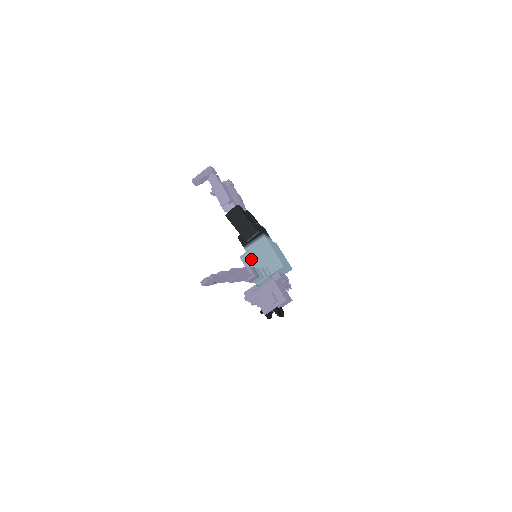
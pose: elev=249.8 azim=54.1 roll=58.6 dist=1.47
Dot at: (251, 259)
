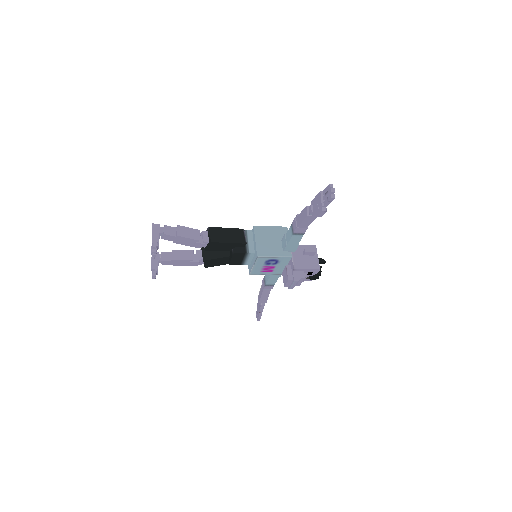
Dot at: (265, 248)
